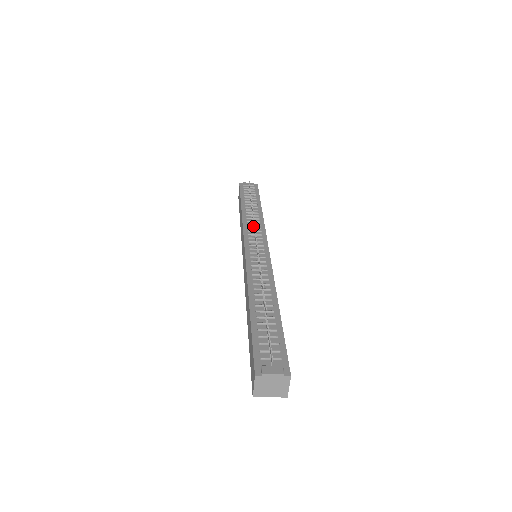
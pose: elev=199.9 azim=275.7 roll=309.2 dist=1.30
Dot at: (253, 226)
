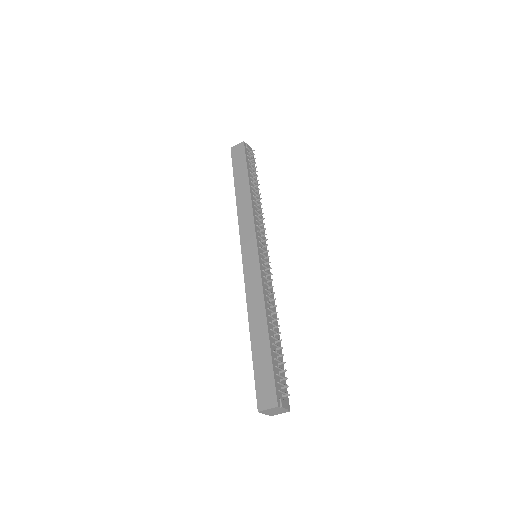
Dot at: (258, 219)
